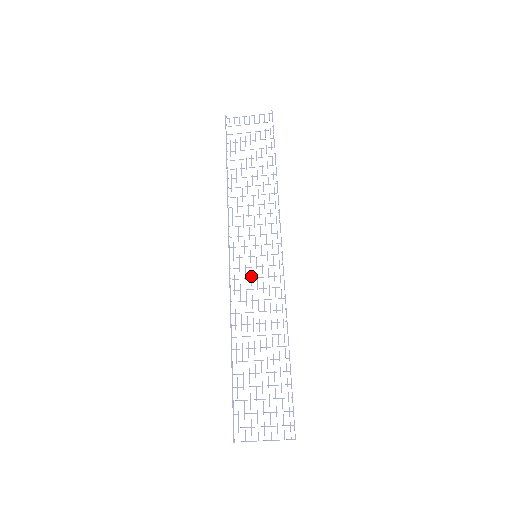
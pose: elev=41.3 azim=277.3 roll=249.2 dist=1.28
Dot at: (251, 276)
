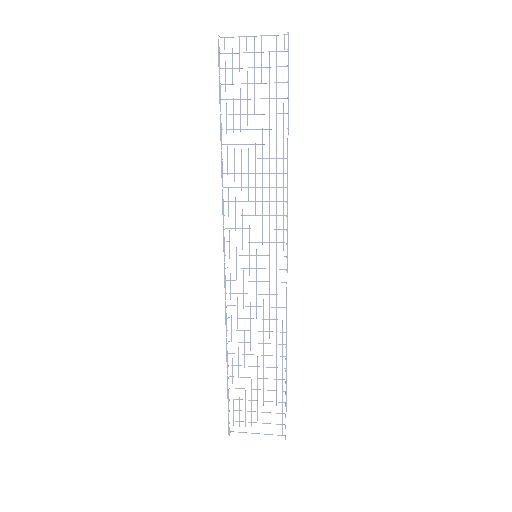
Dot at: occluded
